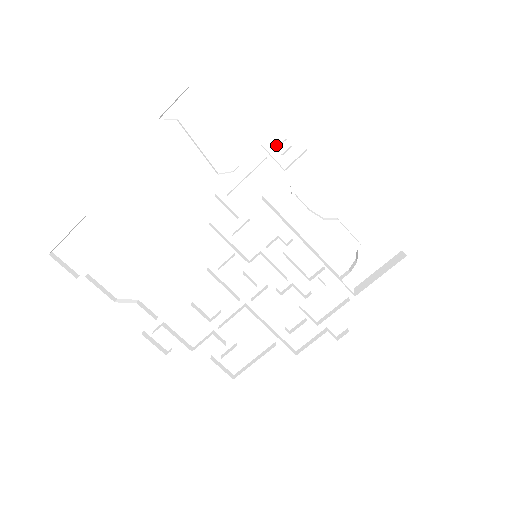
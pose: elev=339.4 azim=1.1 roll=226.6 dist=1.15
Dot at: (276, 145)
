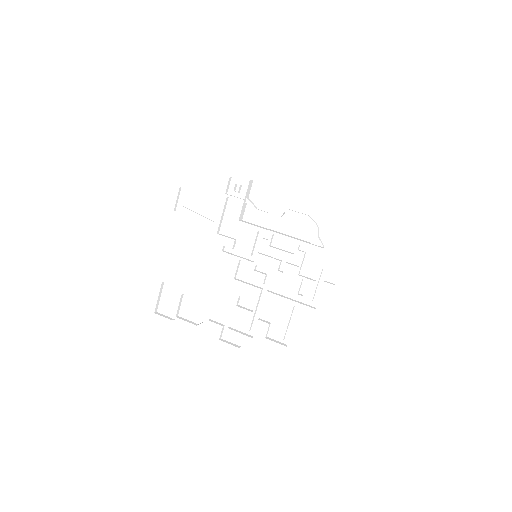
Dot at: (234, 190)
